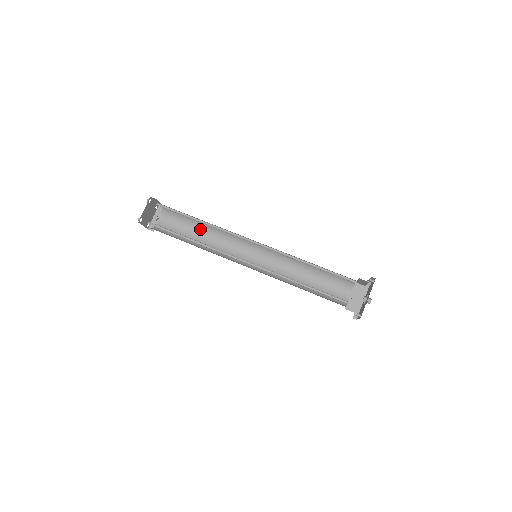
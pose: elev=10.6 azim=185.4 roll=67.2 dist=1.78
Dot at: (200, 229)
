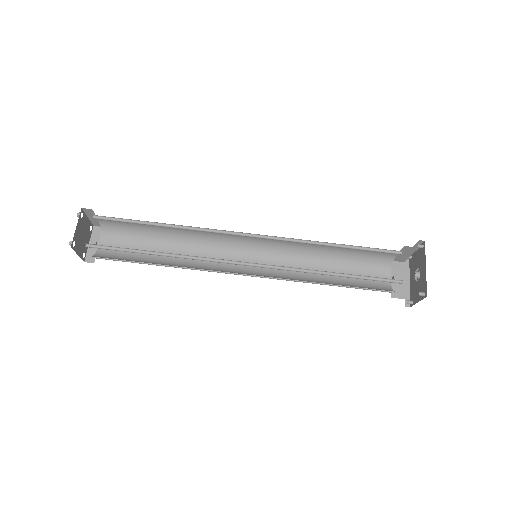
Dot at: (163, 243)
